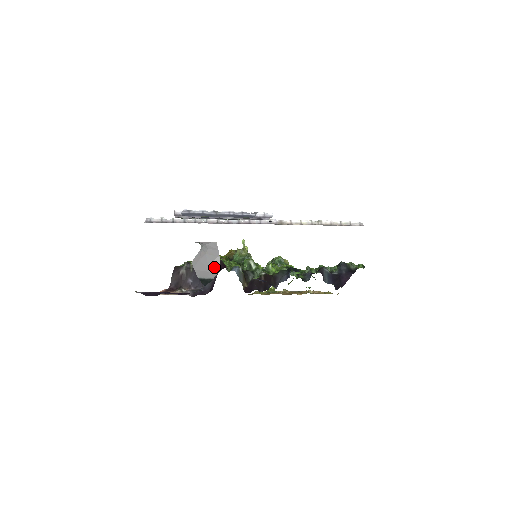
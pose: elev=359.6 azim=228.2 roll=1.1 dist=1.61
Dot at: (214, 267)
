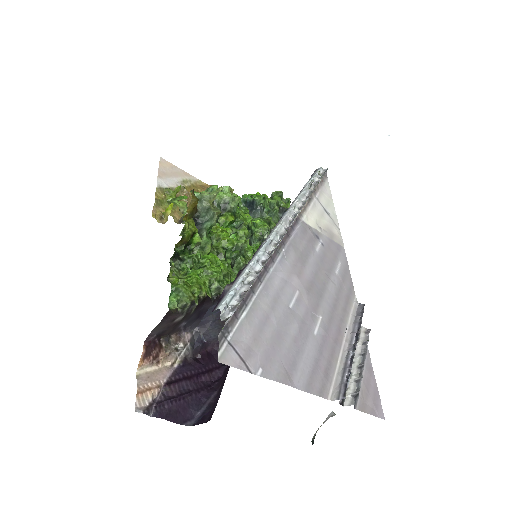
Dot at: occluded
